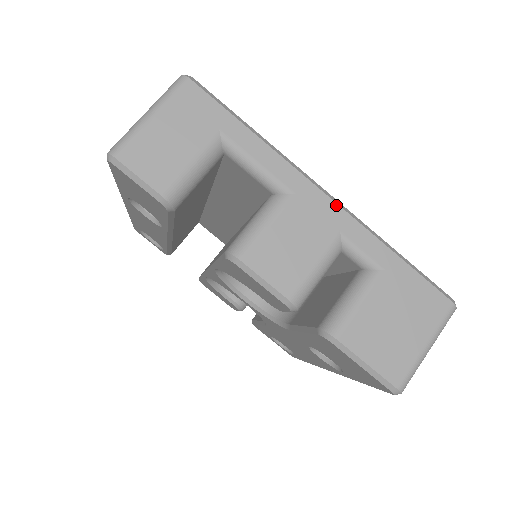
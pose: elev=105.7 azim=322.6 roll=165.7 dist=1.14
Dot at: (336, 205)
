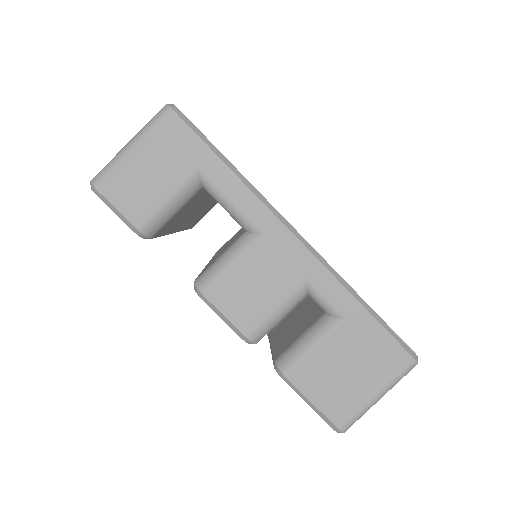
Dot at: (307, 250)
